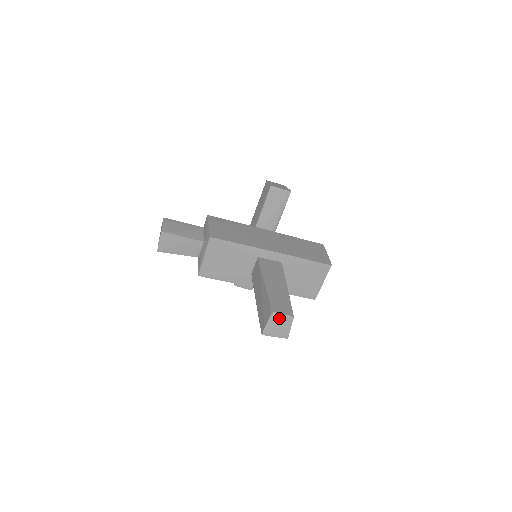
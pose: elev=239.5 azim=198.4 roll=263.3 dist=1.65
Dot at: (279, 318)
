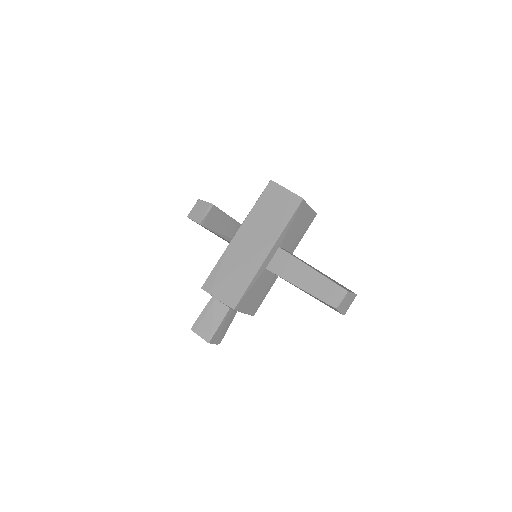
Dot at: (342, 304)
